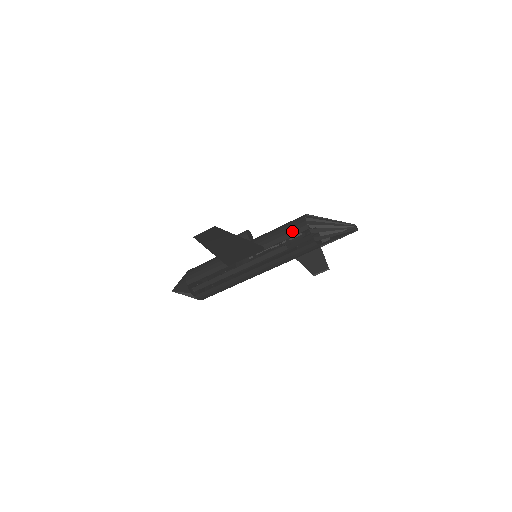
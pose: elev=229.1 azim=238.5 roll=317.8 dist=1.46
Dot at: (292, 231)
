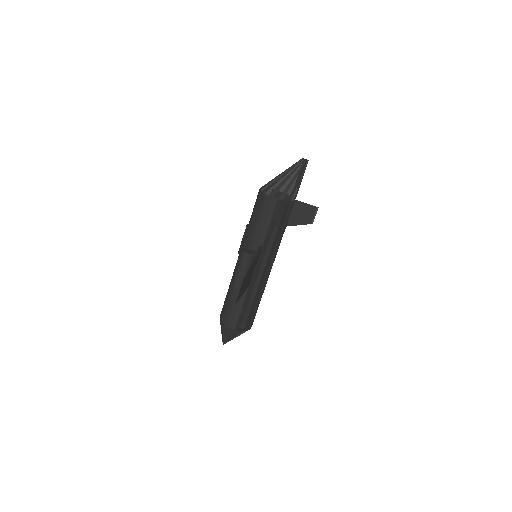
Dot at: (267, 213)
